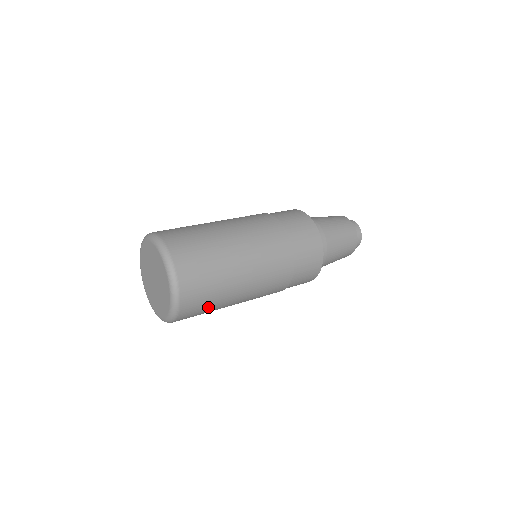
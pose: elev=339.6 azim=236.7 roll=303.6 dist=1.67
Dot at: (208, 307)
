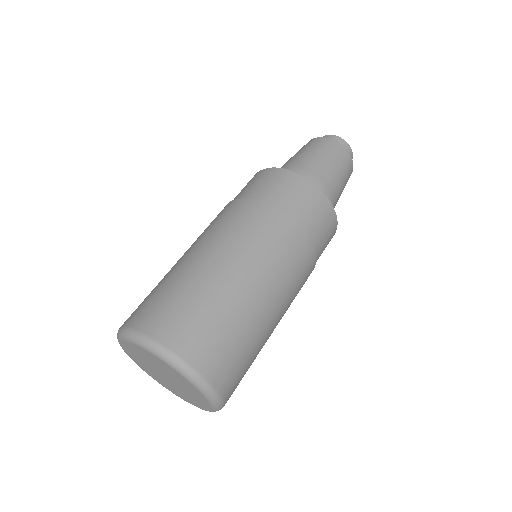
Dot at: (248, 357)
